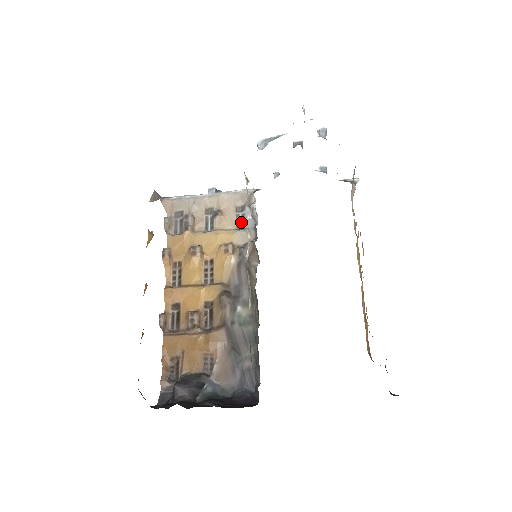
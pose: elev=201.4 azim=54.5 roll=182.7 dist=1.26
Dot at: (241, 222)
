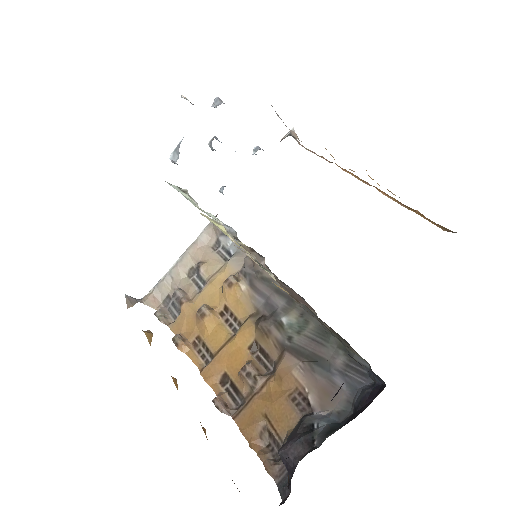
Dot at: (226, 254)
